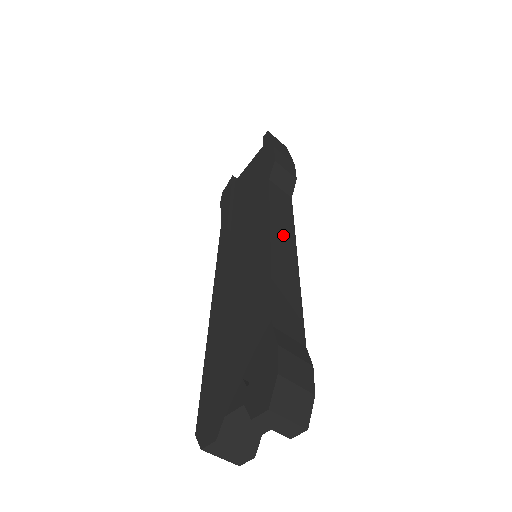
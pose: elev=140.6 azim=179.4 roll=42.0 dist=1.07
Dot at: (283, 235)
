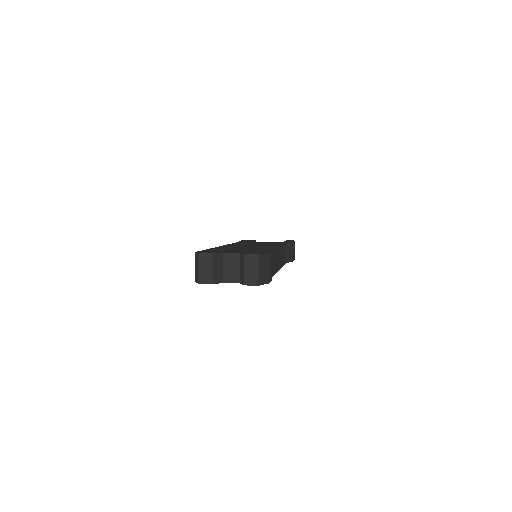
Dot at: (281, 256)
